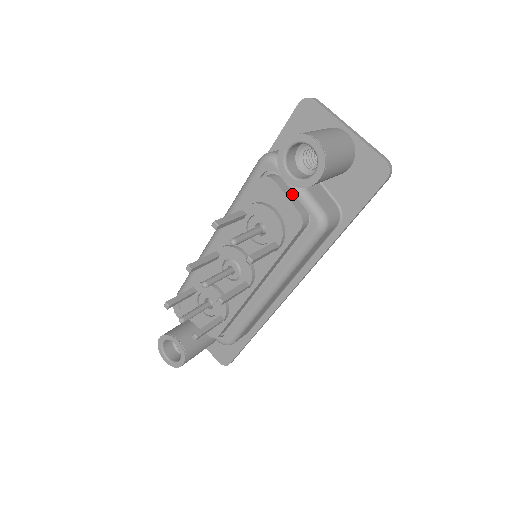
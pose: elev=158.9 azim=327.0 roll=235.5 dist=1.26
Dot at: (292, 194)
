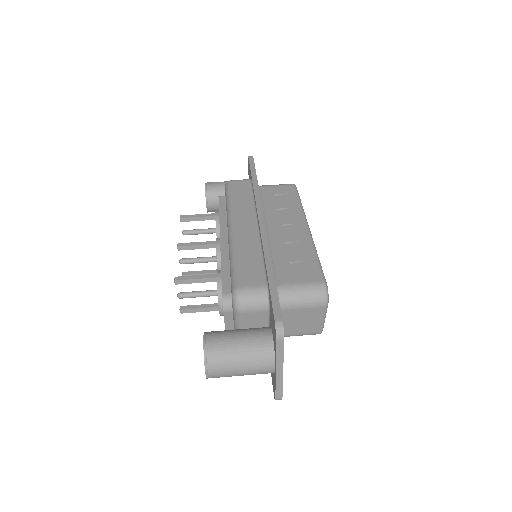
Dot at: occluded
